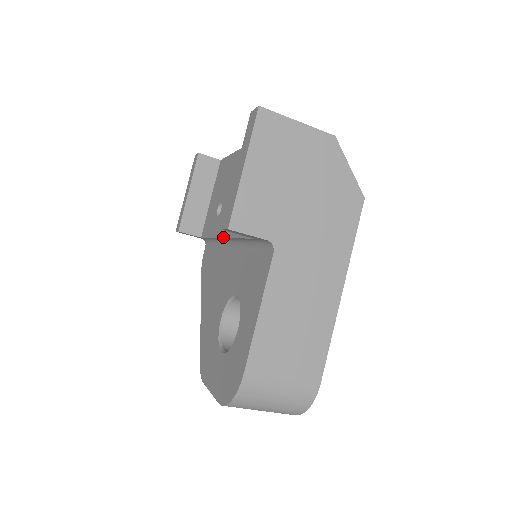
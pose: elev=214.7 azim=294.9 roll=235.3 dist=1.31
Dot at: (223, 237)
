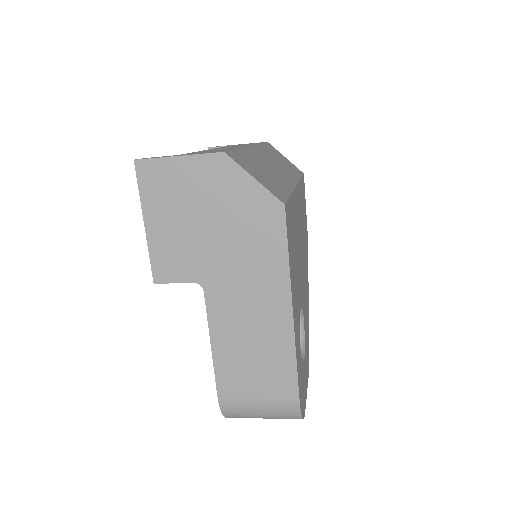
Dot at: occluded
